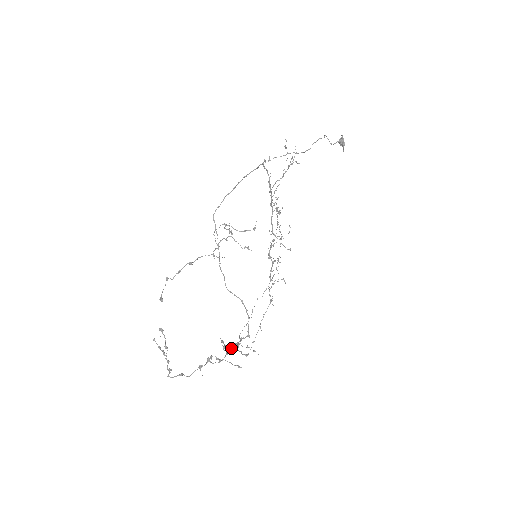
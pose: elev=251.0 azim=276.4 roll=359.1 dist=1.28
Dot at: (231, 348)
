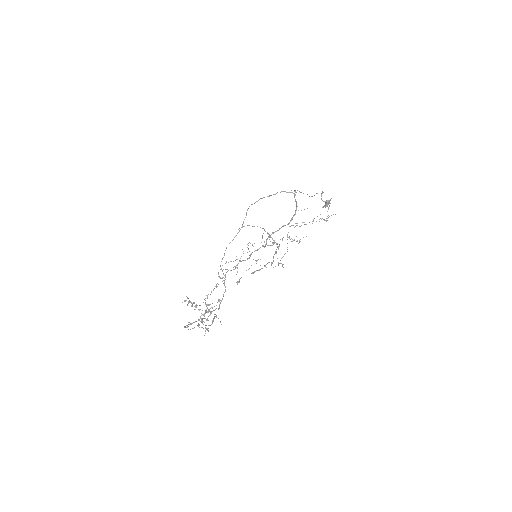
Dot at: occluded
